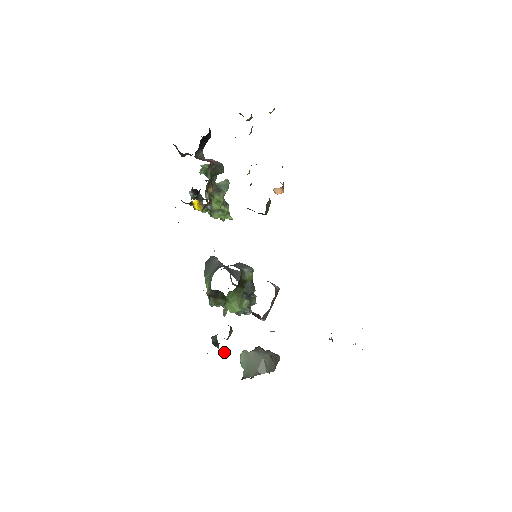
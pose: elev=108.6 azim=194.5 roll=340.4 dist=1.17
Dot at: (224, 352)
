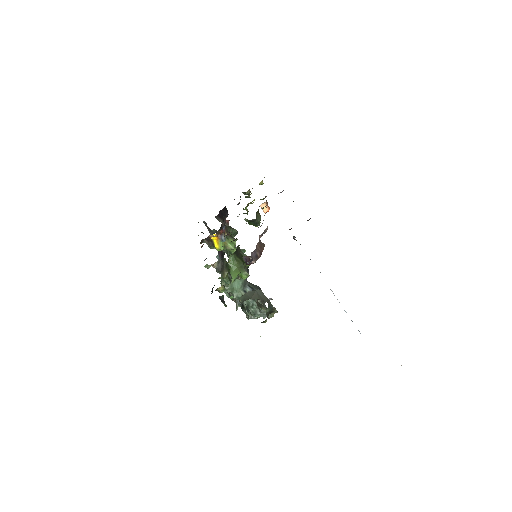
Dot at: (224, 286)
